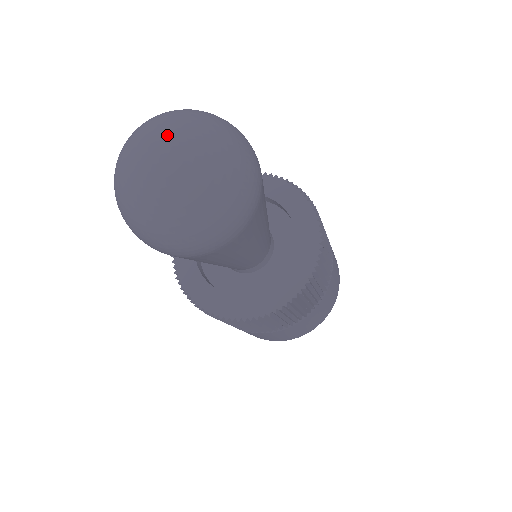
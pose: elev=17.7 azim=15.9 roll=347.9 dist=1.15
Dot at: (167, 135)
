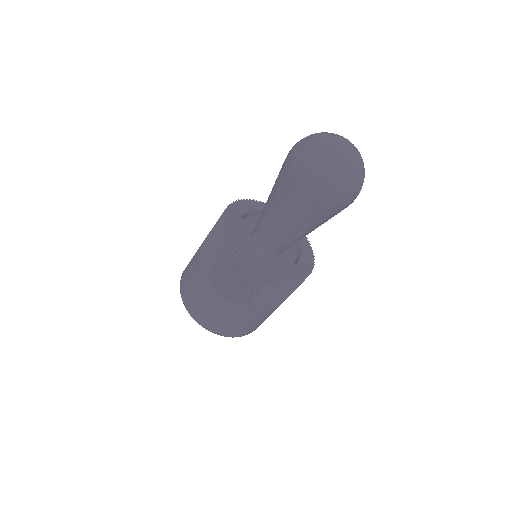
Dot at: (355, 148)
